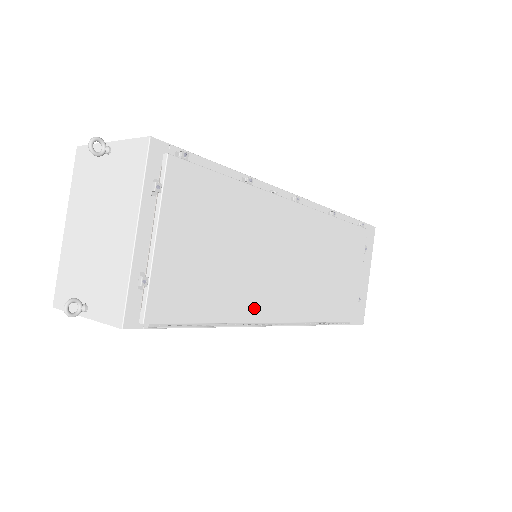
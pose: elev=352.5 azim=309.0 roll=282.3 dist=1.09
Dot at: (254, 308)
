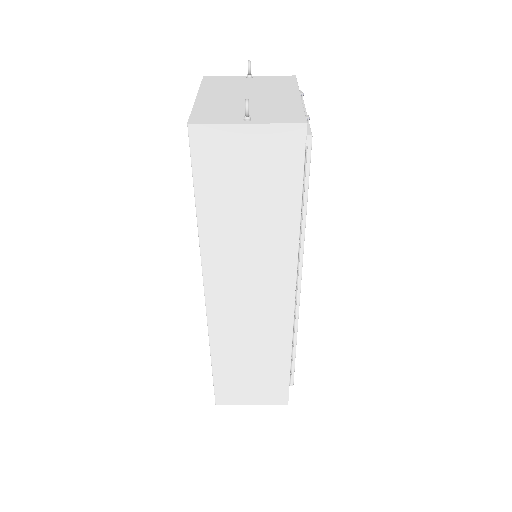
Dot at: occluded
